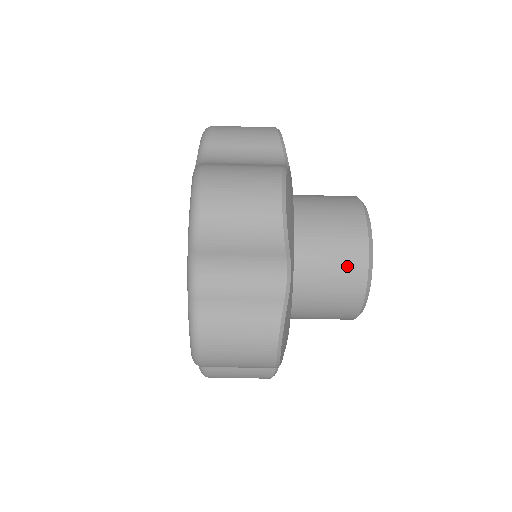
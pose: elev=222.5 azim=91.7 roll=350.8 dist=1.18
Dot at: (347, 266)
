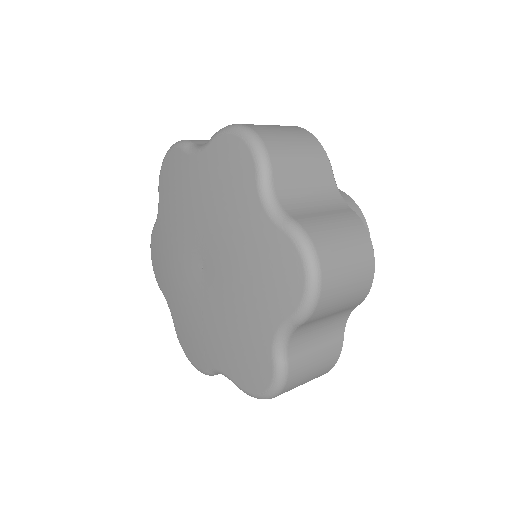
Dot at: occluded
